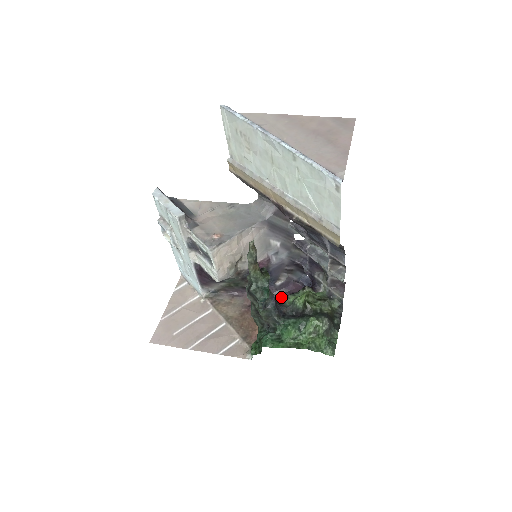
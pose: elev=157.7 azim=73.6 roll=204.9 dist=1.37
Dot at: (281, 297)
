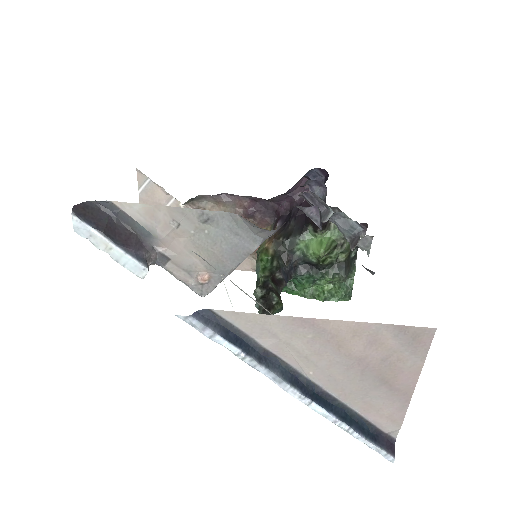
Dot at: (288, 243)
